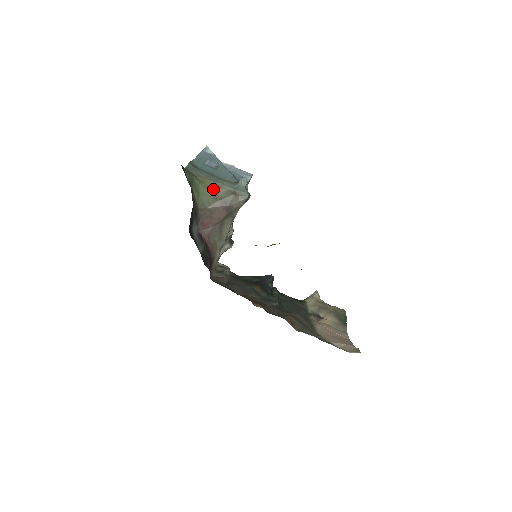
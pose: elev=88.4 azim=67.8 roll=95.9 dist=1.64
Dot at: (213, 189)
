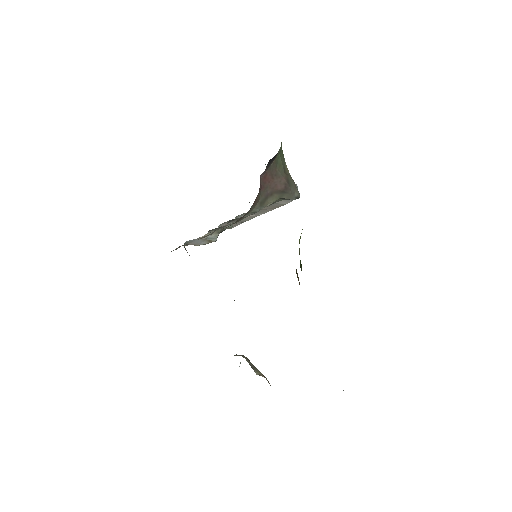
Dot at: (285, 163)
